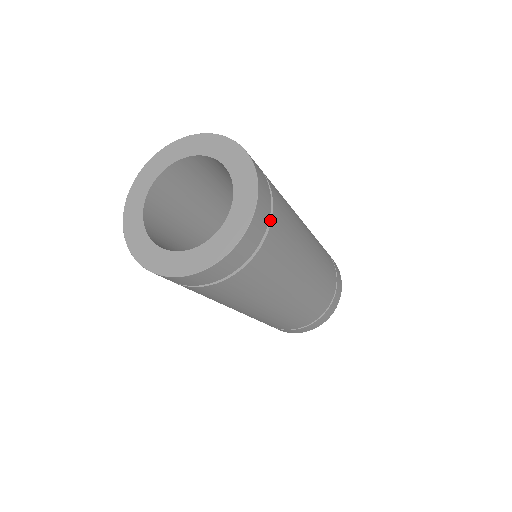
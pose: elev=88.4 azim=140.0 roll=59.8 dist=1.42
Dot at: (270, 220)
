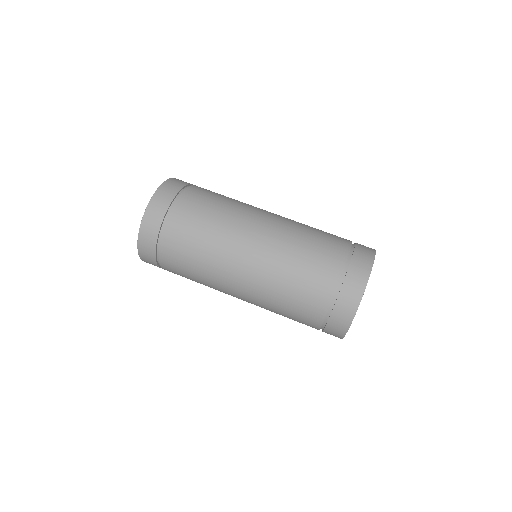
Dot at: (186, 189)
